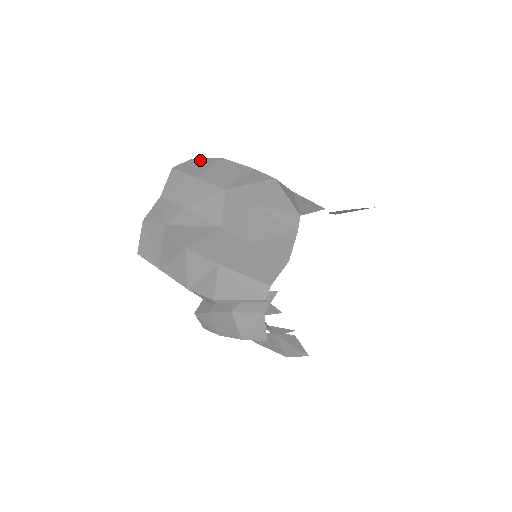
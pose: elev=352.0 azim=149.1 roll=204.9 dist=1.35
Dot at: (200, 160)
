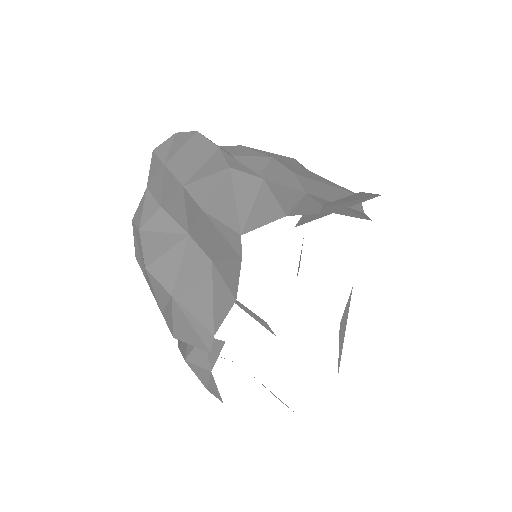
Dot at: (180, 135)
